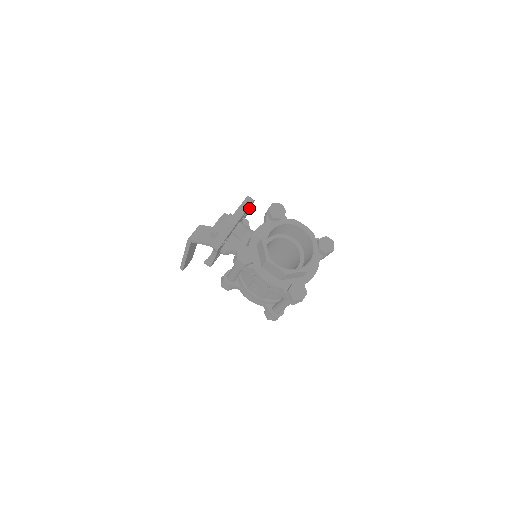
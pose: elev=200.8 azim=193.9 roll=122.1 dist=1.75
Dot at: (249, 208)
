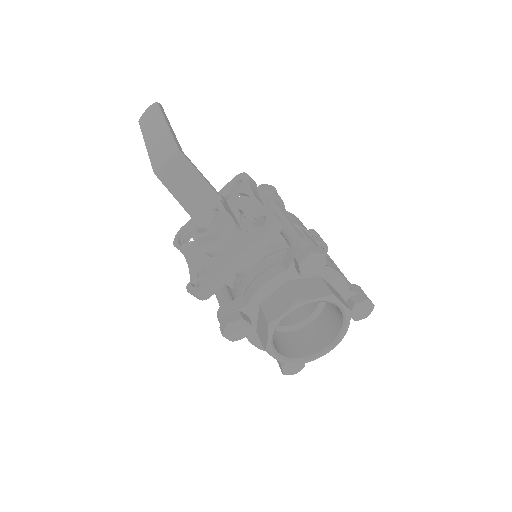
Dot at: occluded
